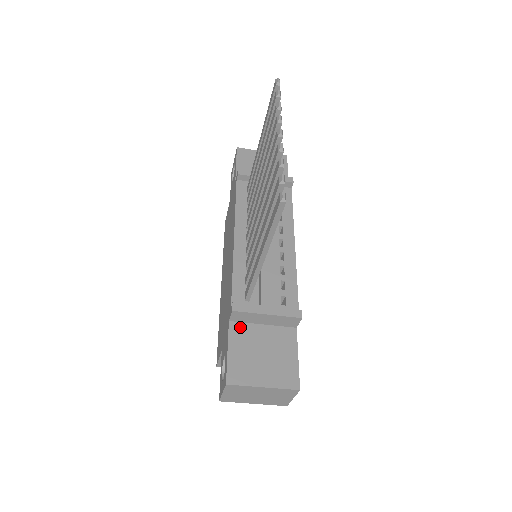
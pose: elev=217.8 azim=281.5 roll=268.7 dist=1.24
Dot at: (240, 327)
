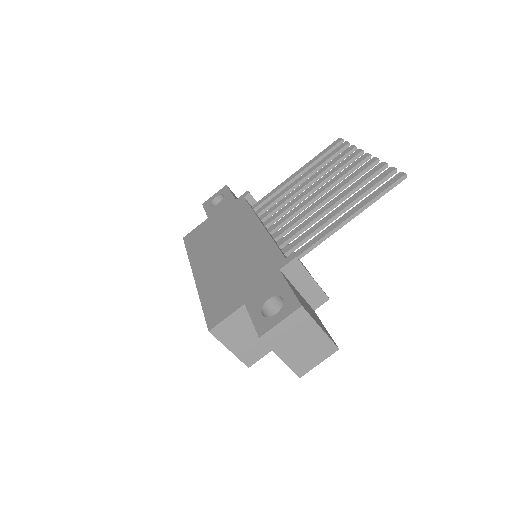
Dot at: (287, 279)
